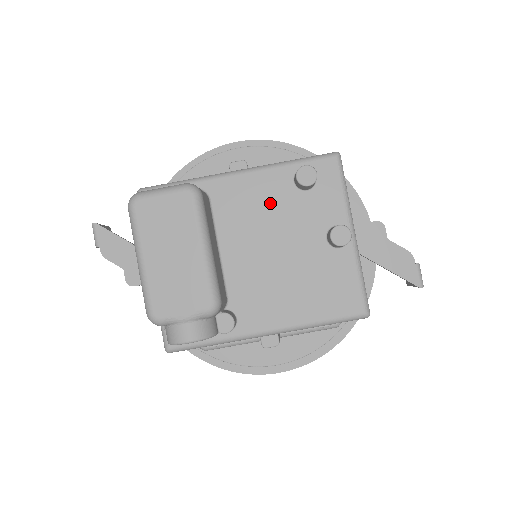
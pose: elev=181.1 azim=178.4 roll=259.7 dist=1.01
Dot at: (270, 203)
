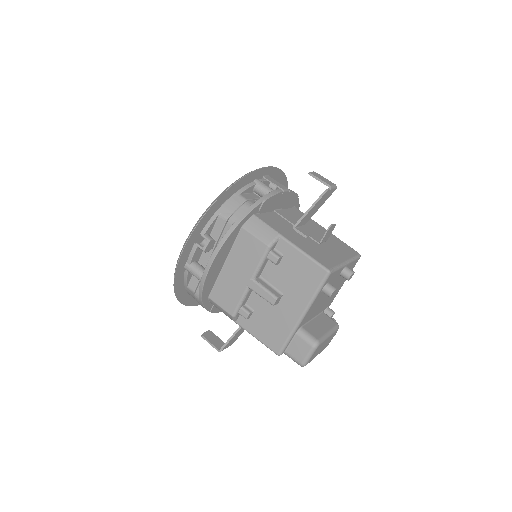
Dot at: (319, 301)
